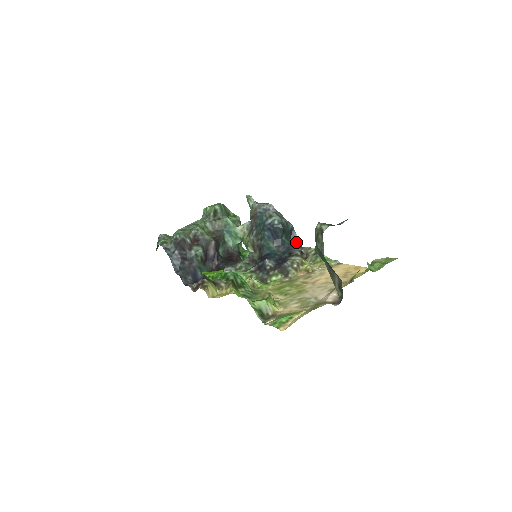
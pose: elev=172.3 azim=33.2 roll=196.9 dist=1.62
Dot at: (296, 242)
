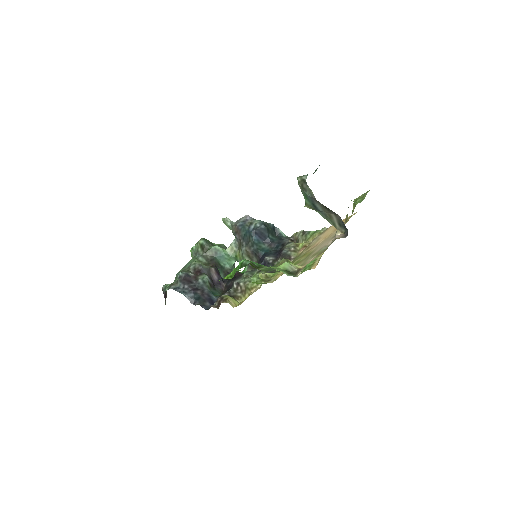
Dot at: (282, 236)
